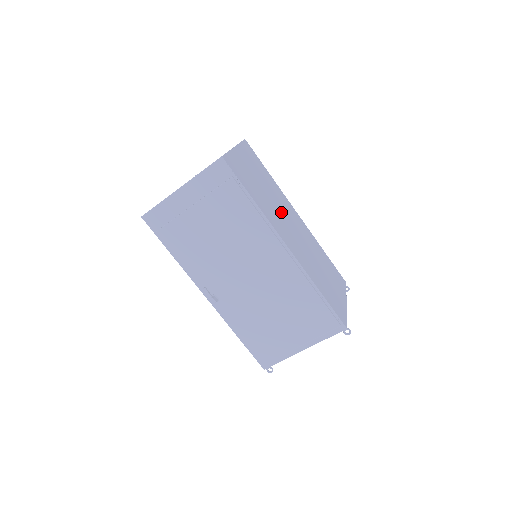
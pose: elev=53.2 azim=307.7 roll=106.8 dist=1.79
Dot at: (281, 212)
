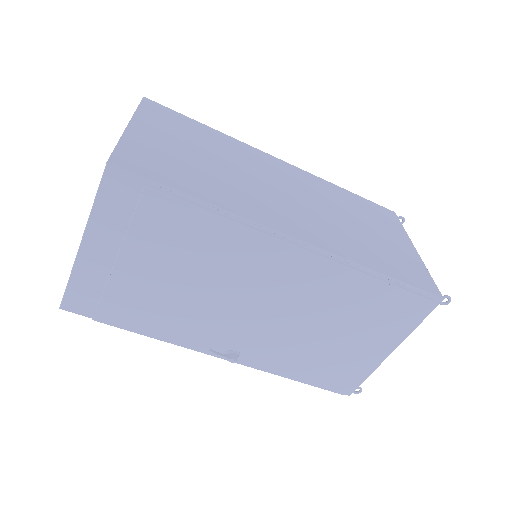
Dot at: (256, 180)
